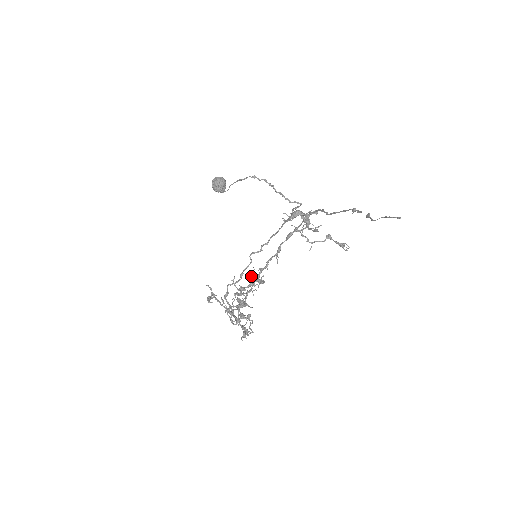
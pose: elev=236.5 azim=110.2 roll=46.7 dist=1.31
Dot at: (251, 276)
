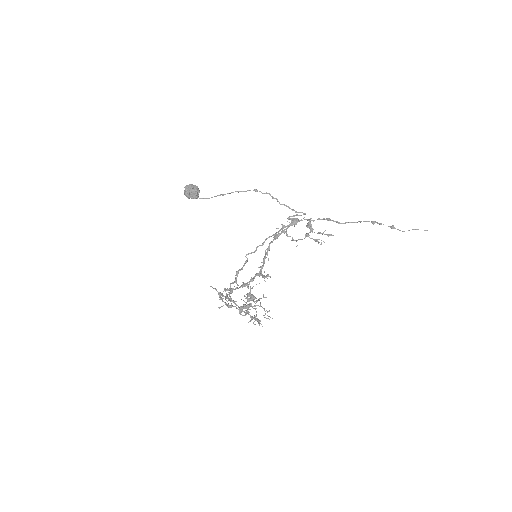
Dot at: occluded
